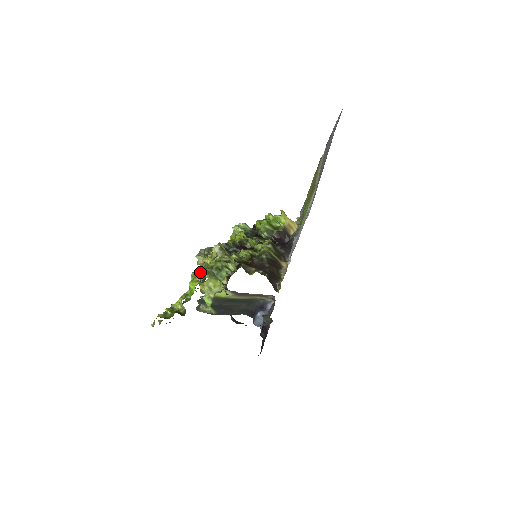
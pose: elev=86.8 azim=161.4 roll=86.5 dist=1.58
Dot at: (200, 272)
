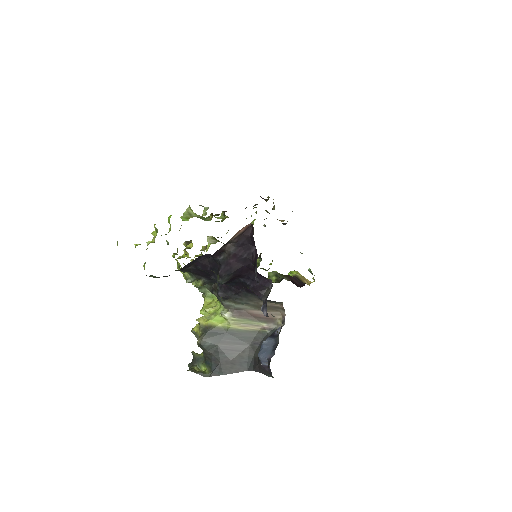
Dot at: occluded
